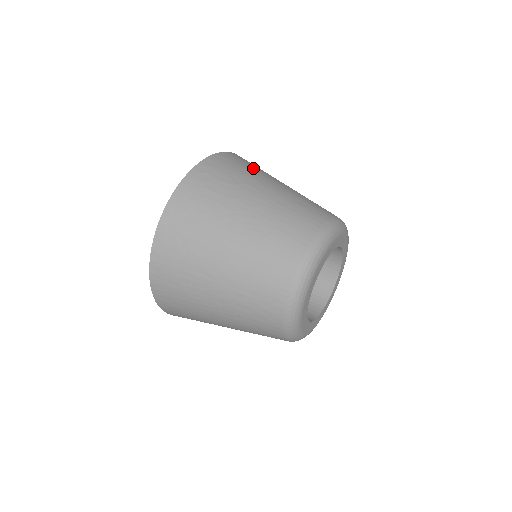
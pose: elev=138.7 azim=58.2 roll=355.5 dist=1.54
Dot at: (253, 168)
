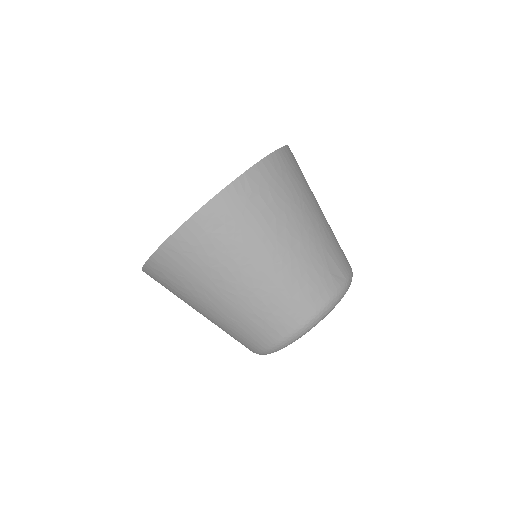
Dot at: (209, 259)
